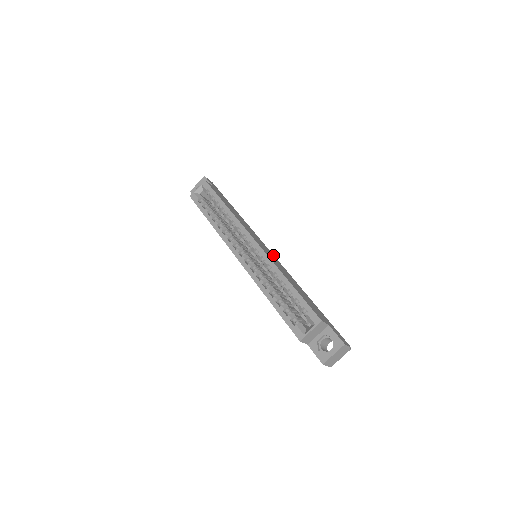
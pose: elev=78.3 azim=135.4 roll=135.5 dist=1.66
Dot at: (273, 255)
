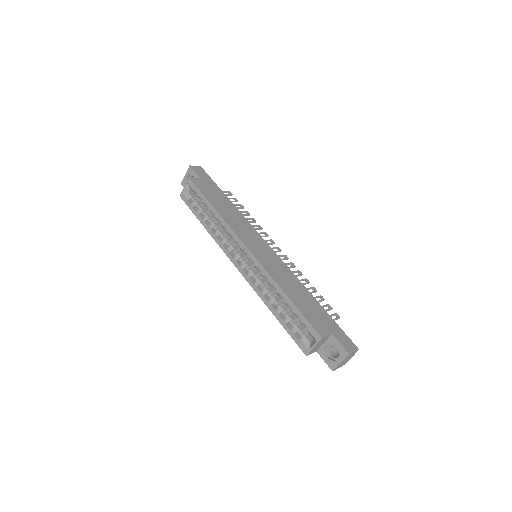
Dot at: (272, 251)
